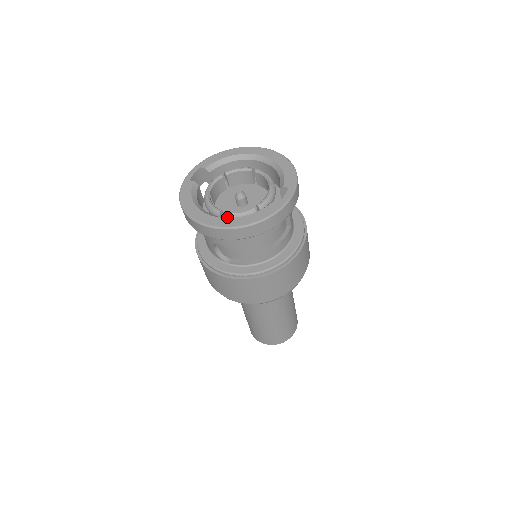
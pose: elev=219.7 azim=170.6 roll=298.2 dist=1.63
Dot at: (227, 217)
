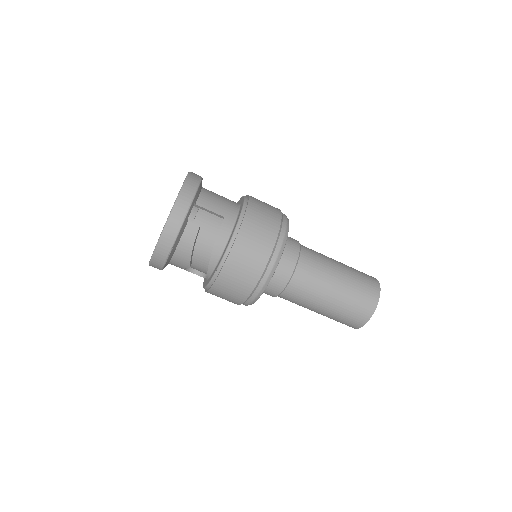
Dot at: occluded
